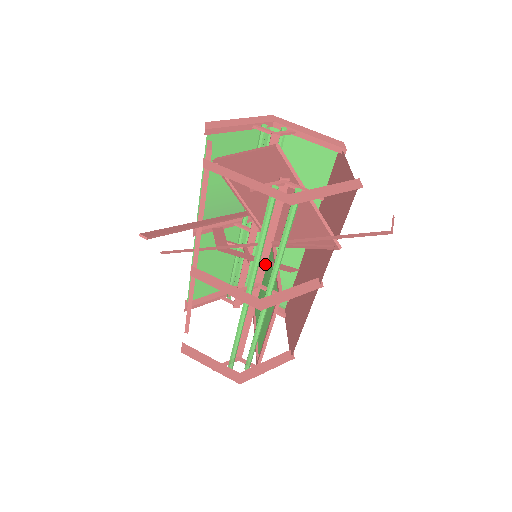
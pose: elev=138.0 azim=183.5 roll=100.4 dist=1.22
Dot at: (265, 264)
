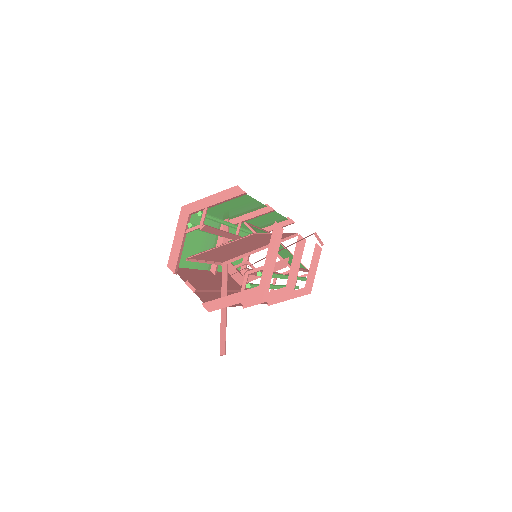
Dot at: occluded
